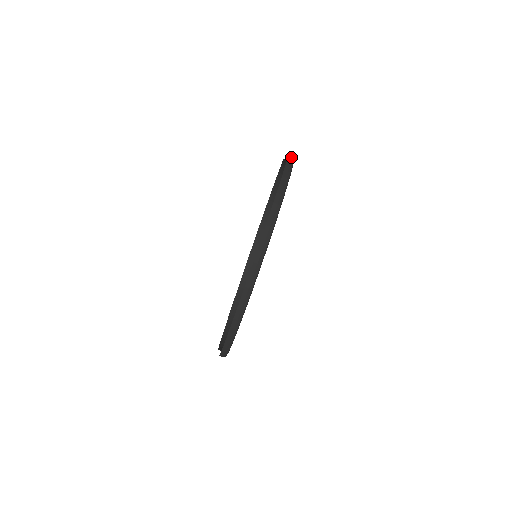
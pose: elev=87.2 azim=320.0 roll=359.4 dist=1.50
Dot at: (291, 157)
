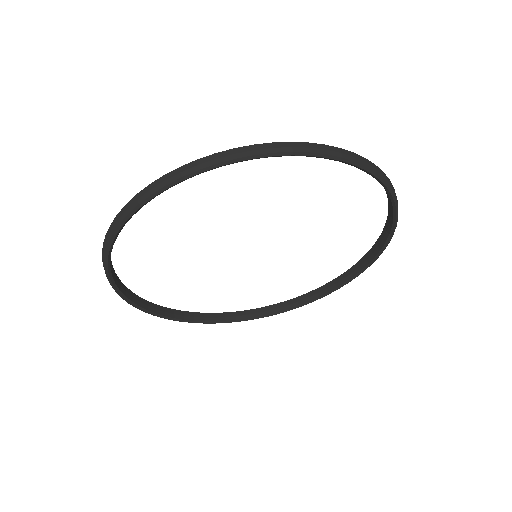
Dot at: occluded
